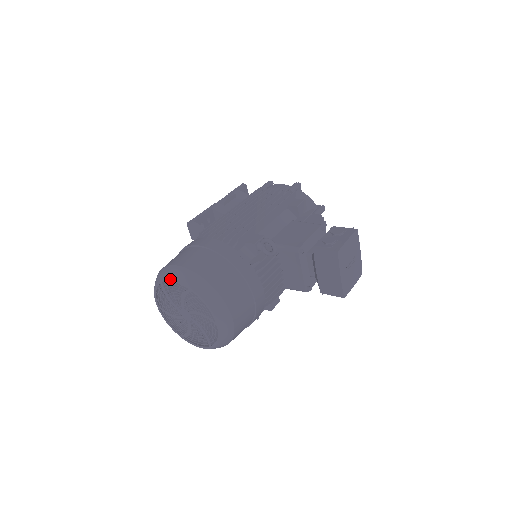
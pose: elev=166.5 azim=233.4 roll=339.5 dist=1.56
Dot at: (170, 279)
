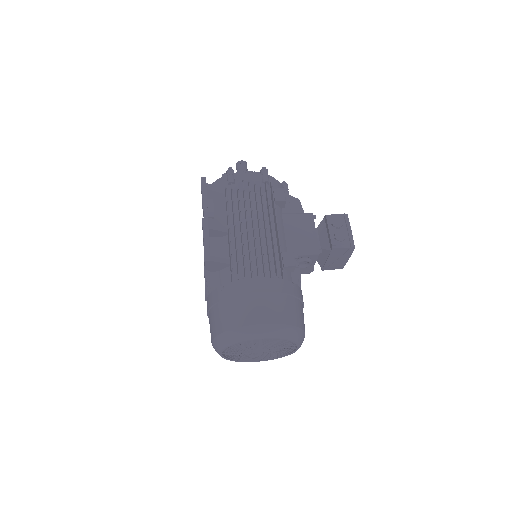
Dot at: (260, 339)
